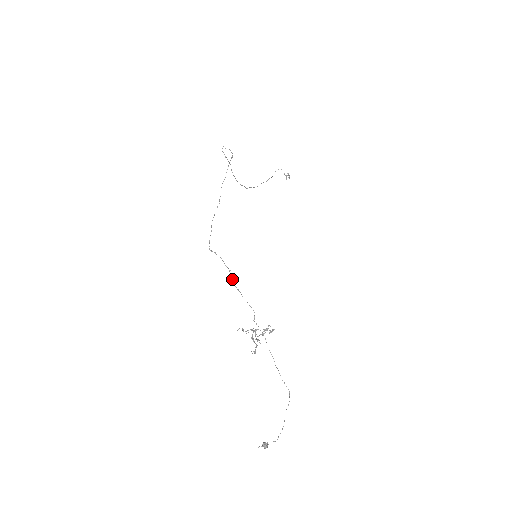
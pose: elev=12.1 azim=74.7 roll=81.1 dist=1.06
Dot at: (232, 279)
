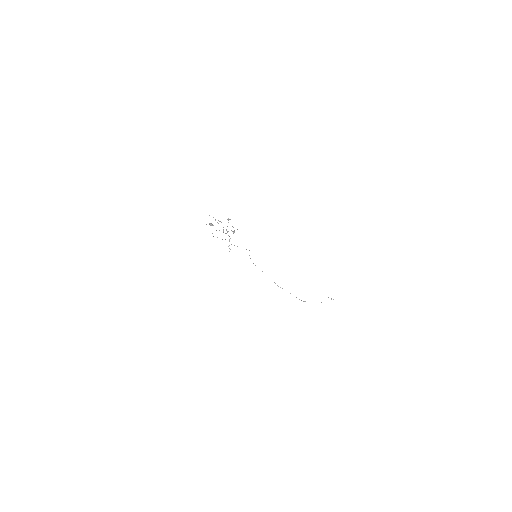
Dot at: occluded
